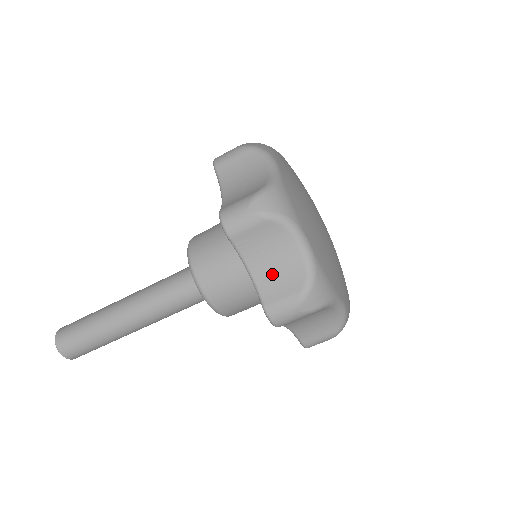
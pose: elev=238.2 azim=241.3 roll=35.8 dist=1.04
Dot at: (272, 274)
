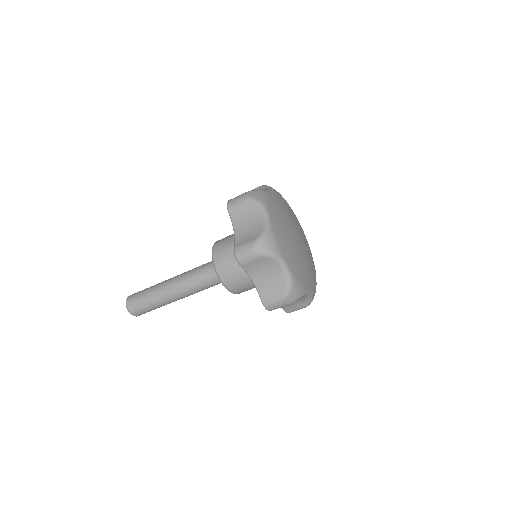
Dot at: (245, 232)
